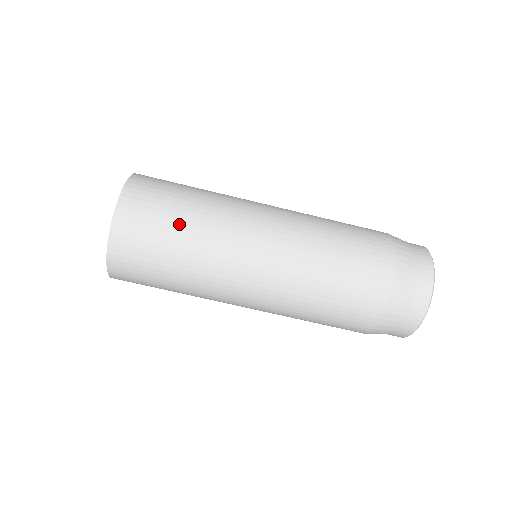
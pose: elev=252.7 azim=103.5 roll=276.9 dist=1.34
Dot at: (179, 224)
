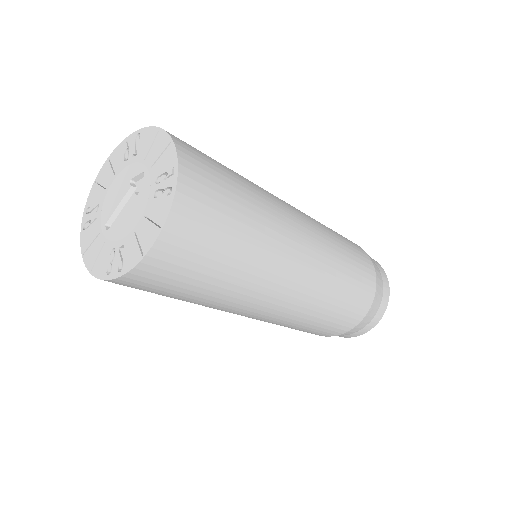
Dot at: (190, 296)
